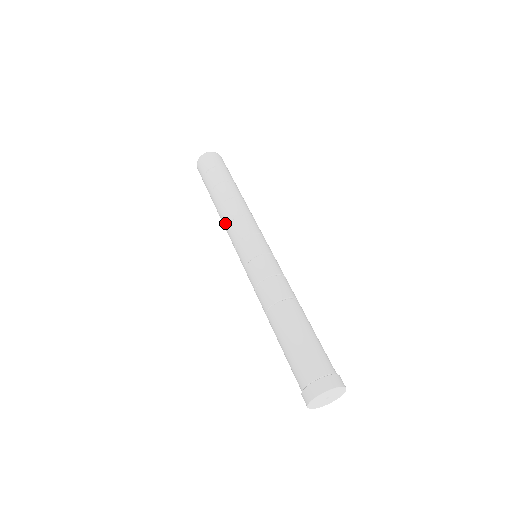
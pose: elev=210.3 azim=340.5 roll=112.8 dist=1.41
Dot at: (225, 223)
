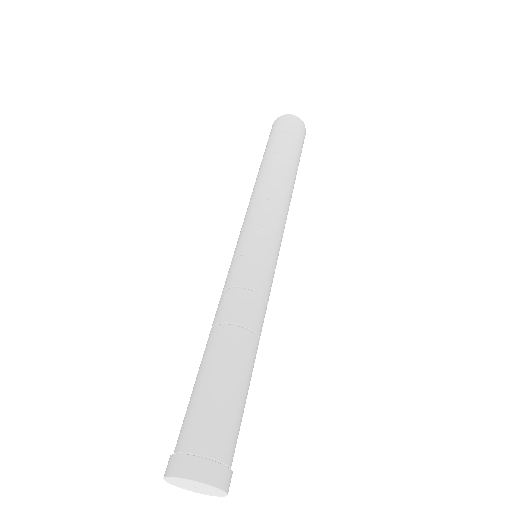
Dot at: occluded
